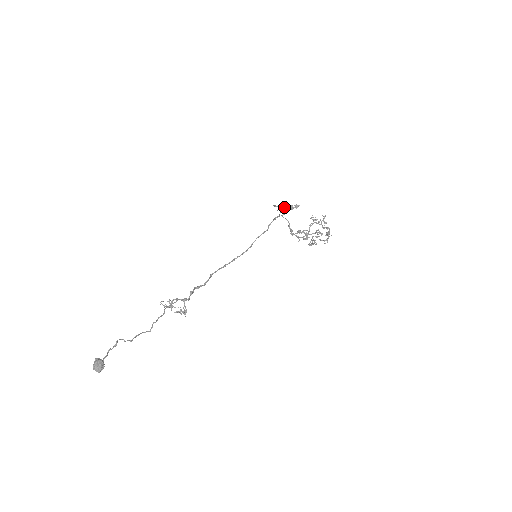
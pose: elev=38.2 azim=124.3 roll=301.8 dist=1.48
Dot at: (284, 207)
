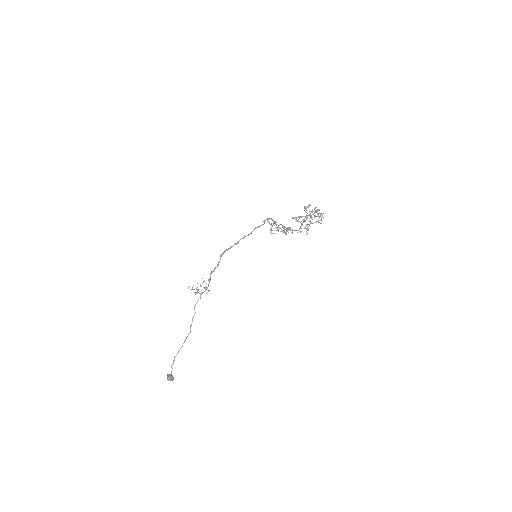
Dot at: occluded
